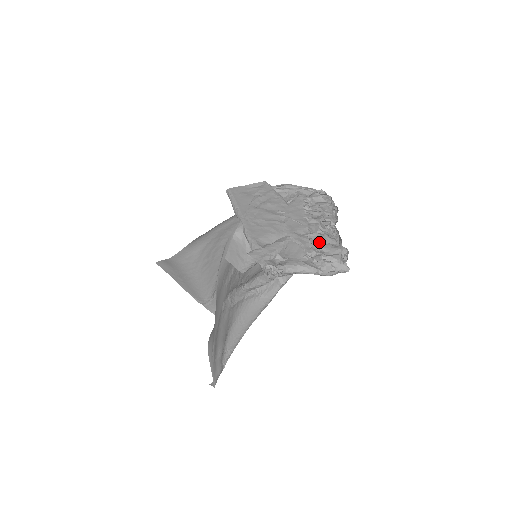
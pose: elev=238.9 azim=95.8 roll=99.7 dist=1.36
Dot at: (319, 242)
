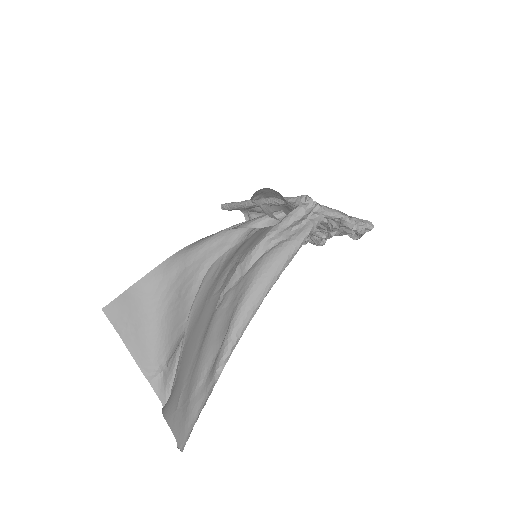
Dot at: occluded
